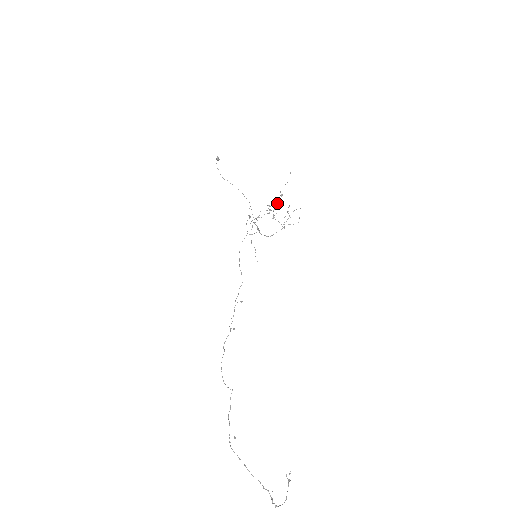
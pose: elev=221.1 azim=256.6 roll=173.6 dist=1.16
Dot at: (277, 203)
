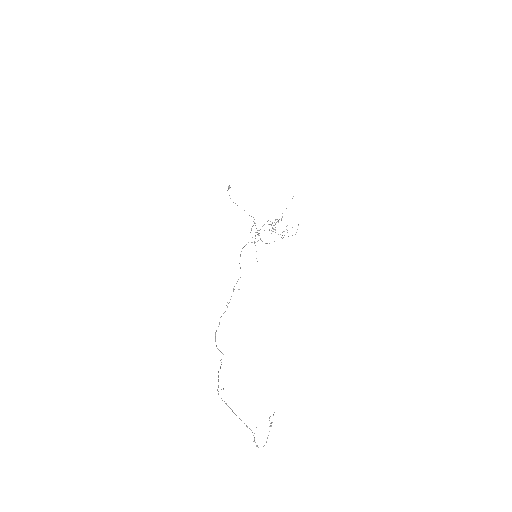
Dot at: (278, 221)
